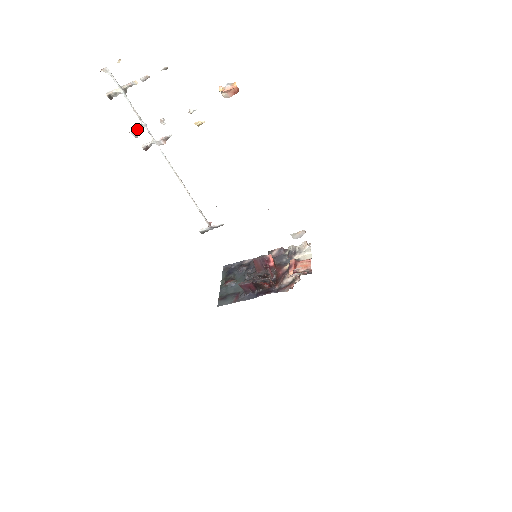
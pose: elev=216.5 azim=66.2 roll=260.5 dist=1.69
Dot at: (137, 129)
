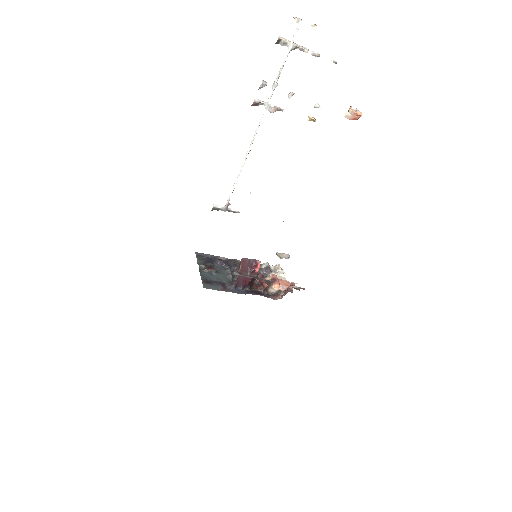
Dot at: occluded
